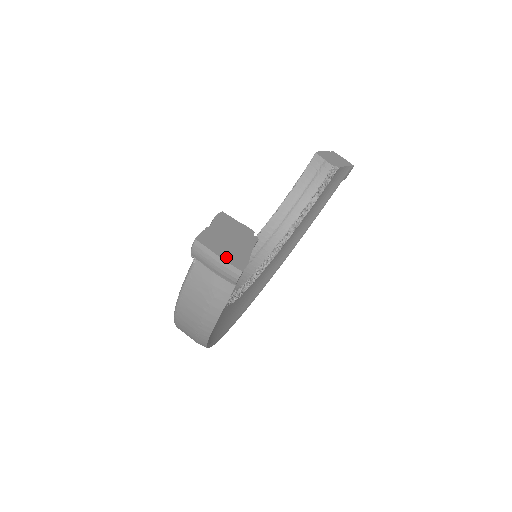
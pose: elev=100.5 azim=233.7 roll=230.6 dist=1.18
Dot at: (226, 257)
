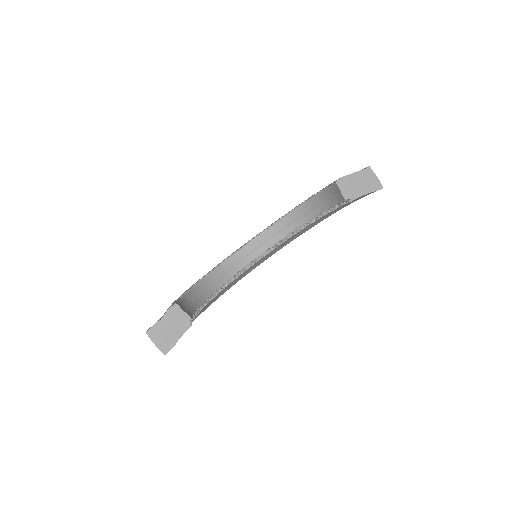
Dot at: (159, 345)
